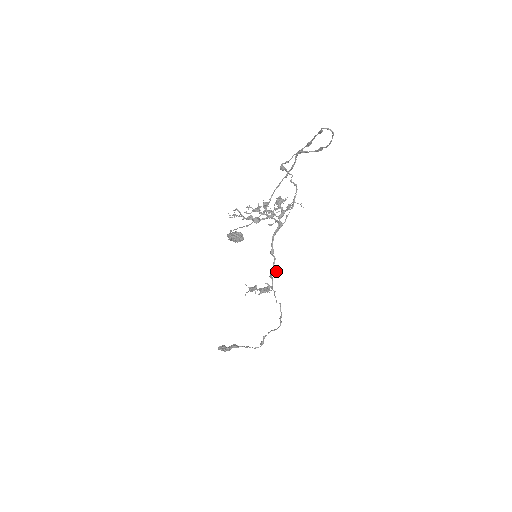
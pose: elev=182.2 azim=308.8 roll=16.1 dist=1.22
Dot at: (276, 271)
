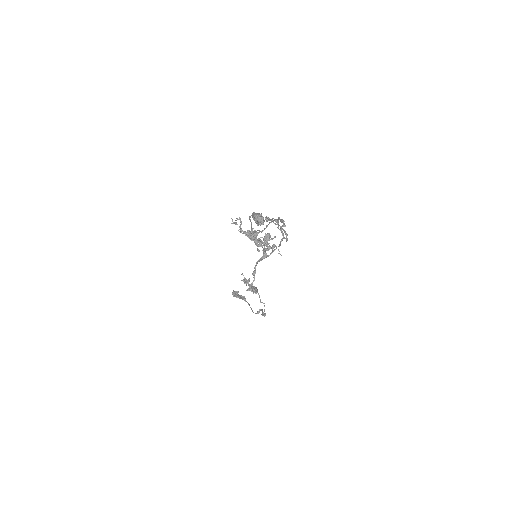
Dot at: (252, 291)
